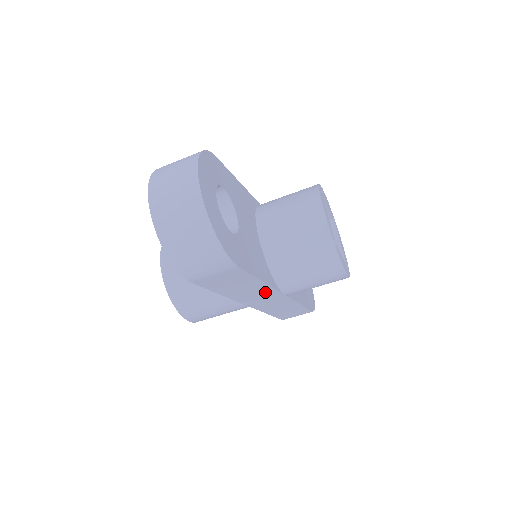
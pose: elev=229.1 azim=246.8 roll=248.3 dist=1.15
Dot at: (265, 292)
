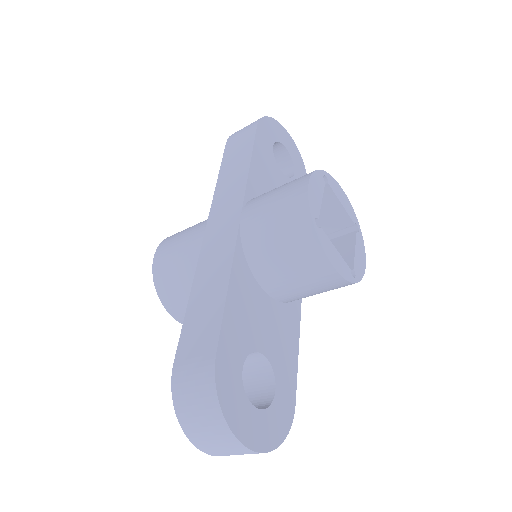
Dot at: occluded
